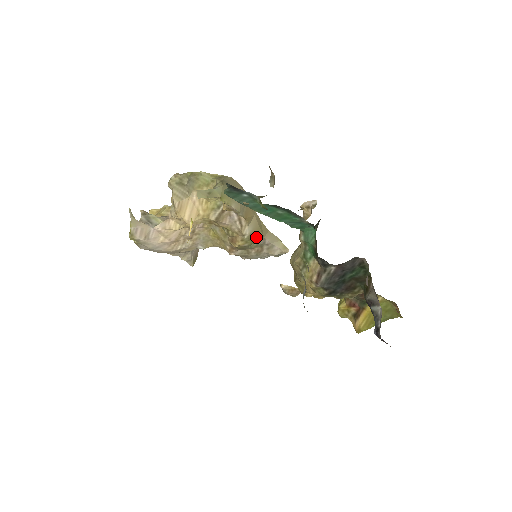
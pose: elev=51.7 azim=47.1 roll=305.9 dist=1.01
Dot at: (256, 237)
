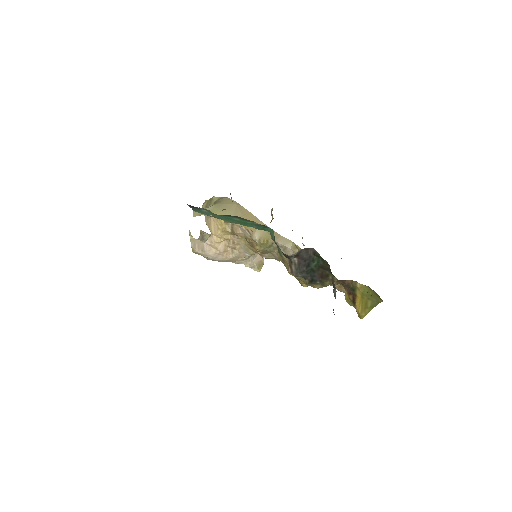
Dot at: (267, 241)
